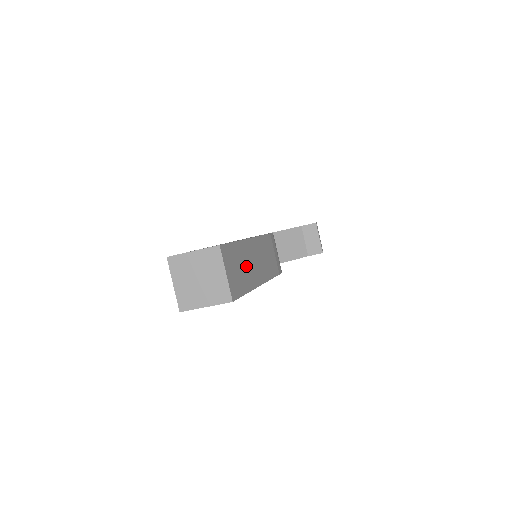
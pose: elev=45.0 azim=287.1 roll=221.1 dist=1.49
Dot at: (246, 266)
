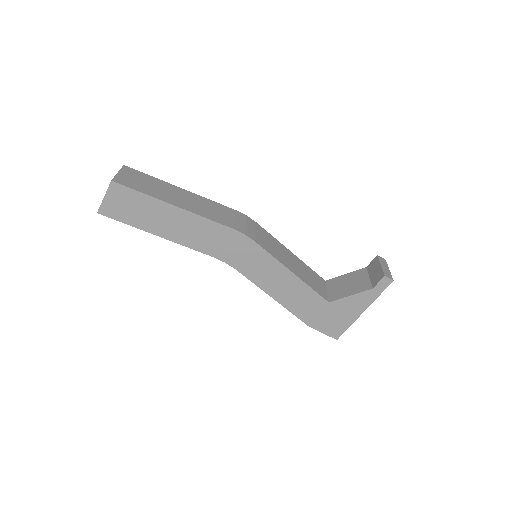
Dot at: (158, 189)
